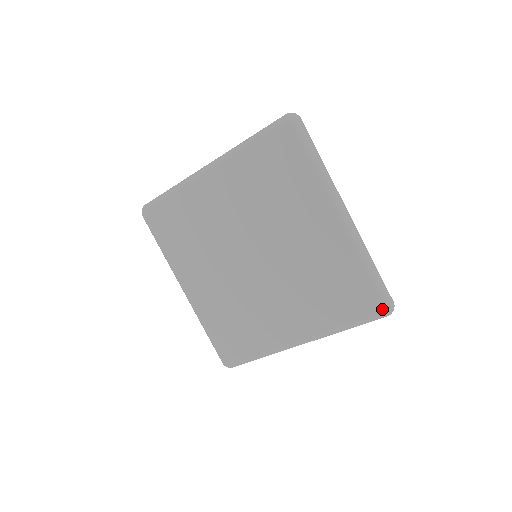
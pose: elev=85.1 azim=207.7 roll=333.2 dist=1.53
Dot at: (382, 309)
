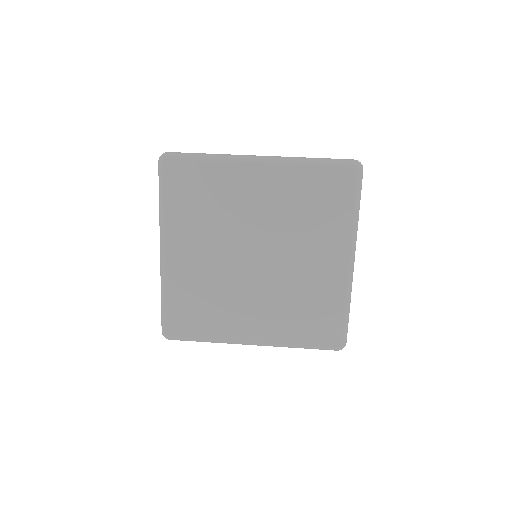
Dot at: (354, 170)
